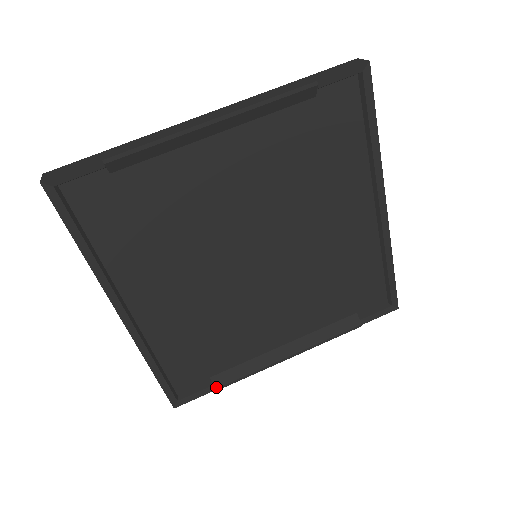
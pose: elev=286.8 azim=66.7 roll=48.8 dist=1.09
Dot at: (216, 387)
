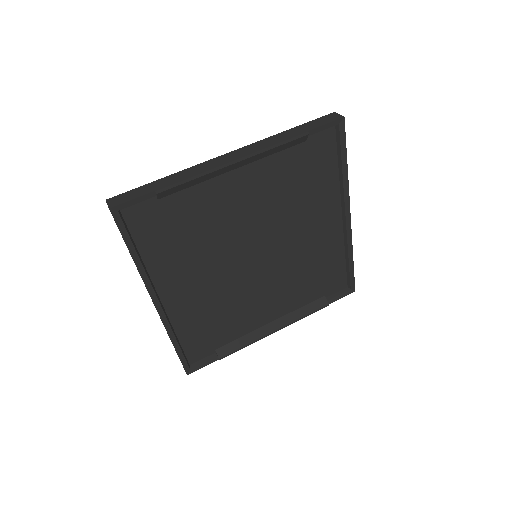
Dot at: (220, 357)
